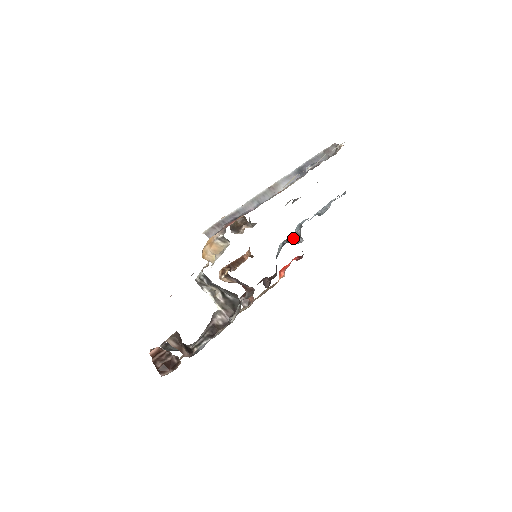
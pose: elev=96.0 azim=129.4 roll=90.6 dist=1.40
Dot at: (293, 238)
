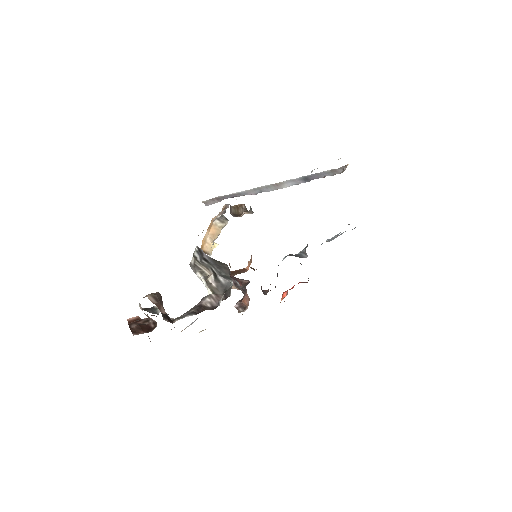
Dot at: (297, 254)
